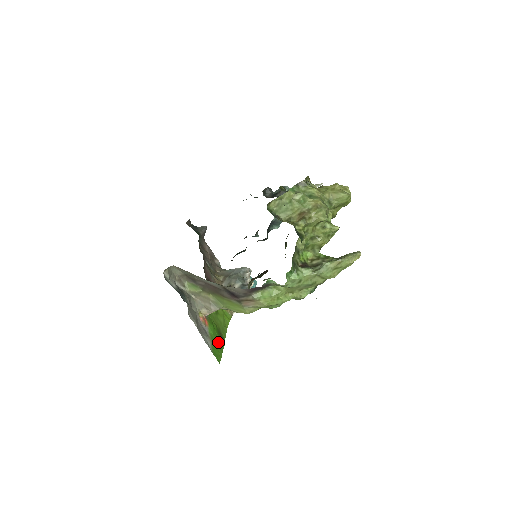
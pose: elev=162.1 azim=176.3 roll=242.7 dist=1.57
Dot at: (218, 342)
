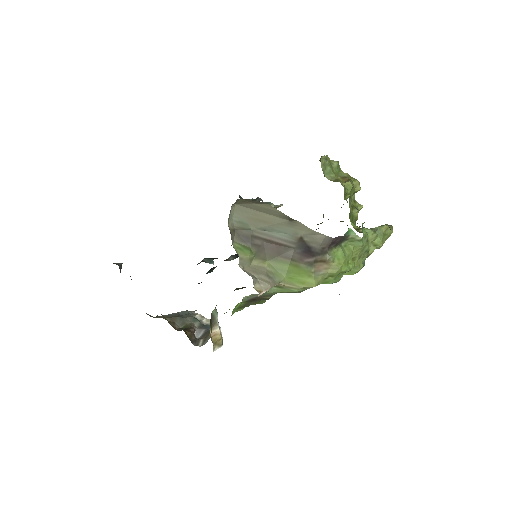
Dot at: occluded
